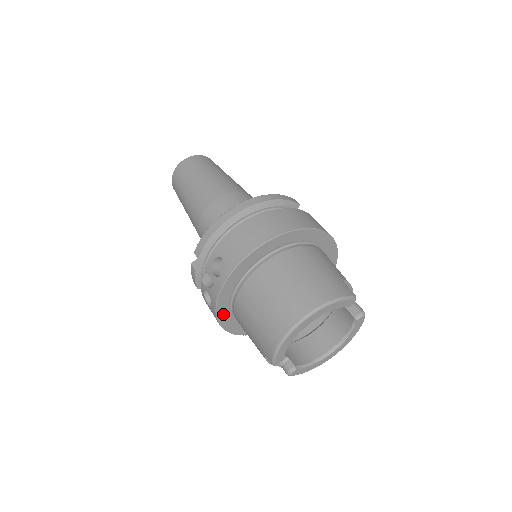
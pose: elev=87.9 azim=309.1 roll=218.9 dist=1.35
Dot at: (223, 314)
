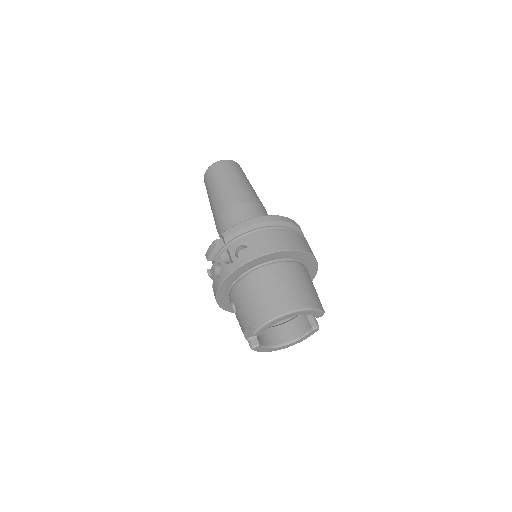
Dot at: (225, 286)
